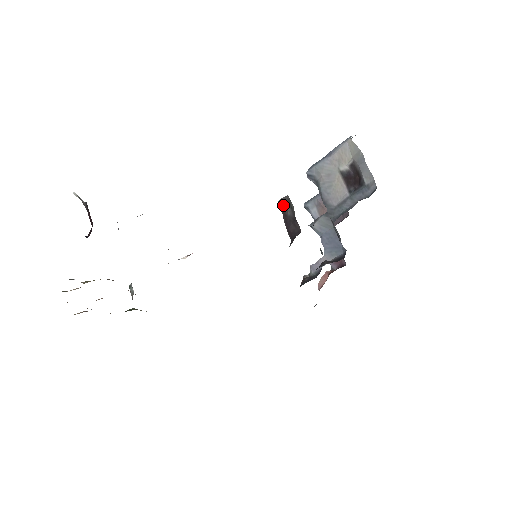
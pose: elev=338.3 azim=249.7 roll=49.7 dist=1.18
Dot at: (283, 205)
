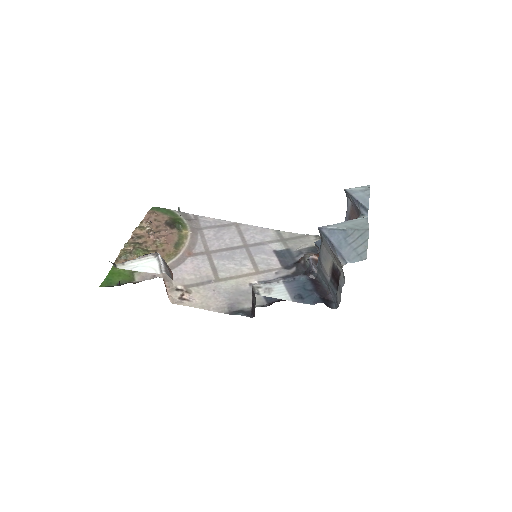
Dot at: (253, 293)
